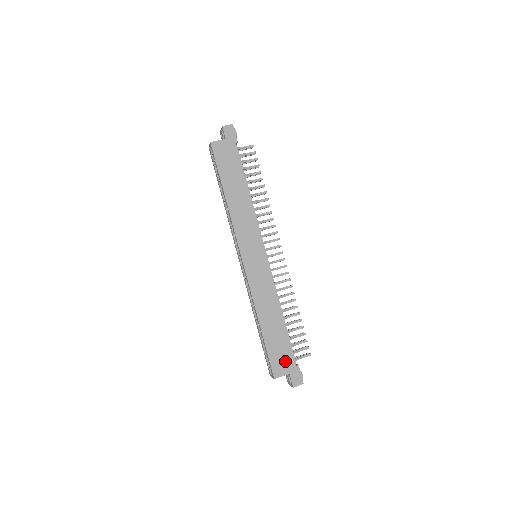
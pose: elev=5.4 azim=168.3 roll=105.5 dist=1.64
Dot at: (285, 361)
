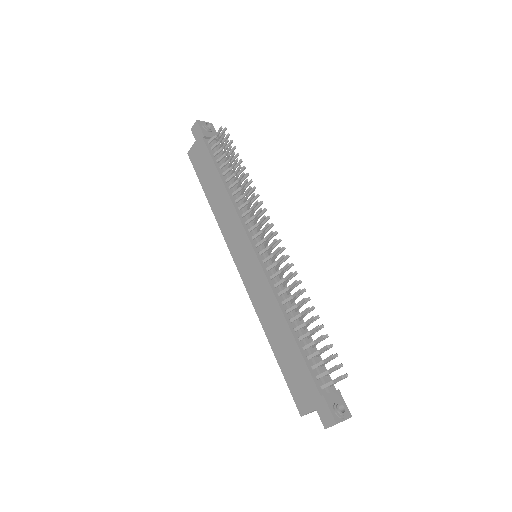
Dot at: (306, 390)
